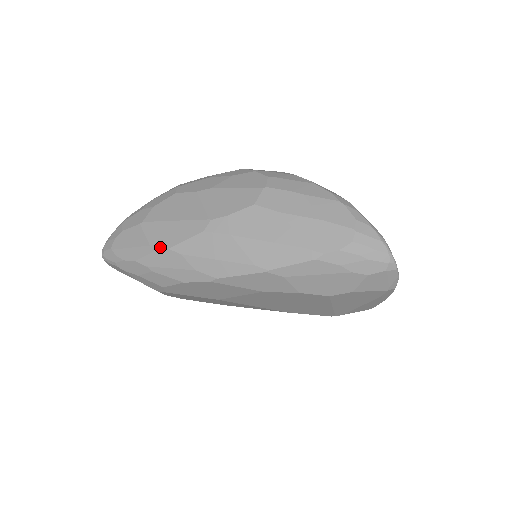
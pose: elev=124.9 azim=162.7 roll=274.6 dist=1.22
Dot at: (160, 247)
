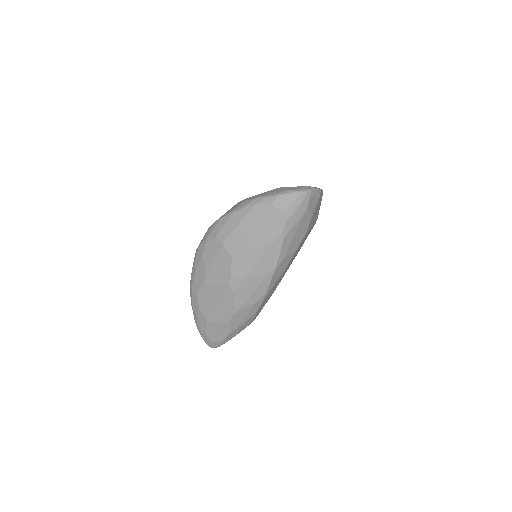
Dot at: (229, 318)
